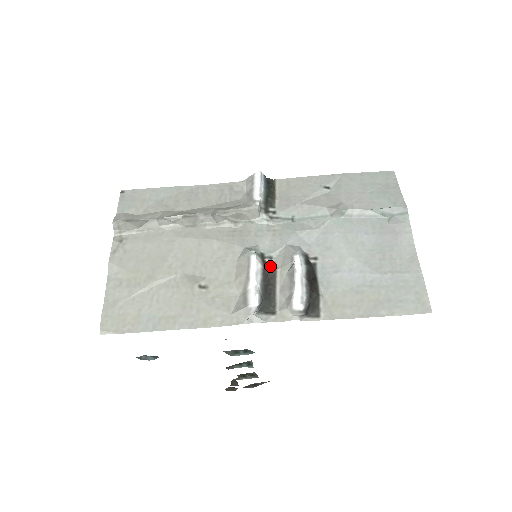
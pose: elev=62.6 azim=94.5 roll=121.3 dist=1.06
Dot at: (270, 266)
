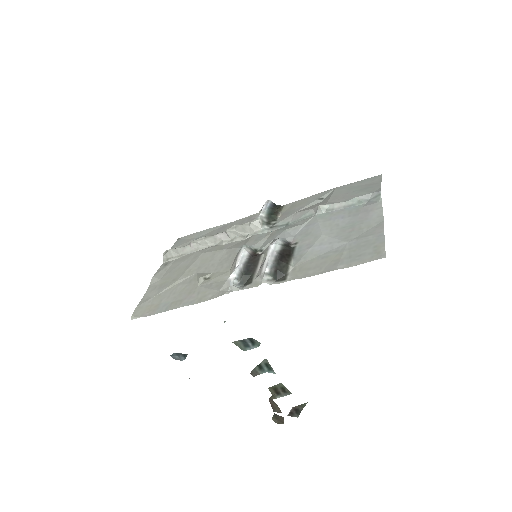
Dot at: (258, 255)
